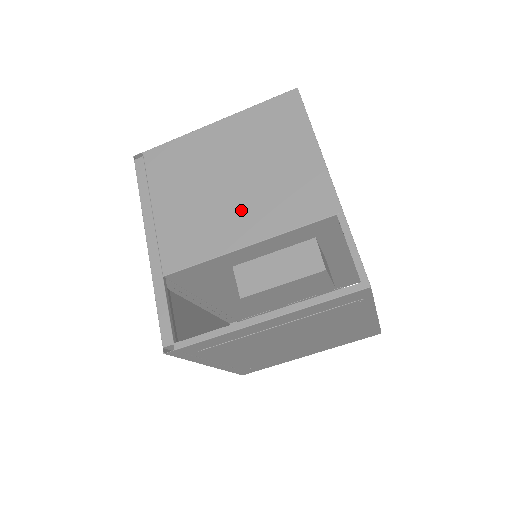
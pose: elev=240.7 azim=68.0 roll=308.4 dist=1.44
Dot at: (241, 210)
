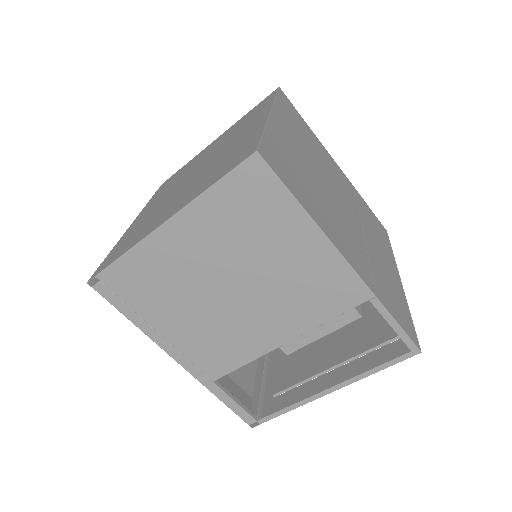
Dot at: (260, 315)
